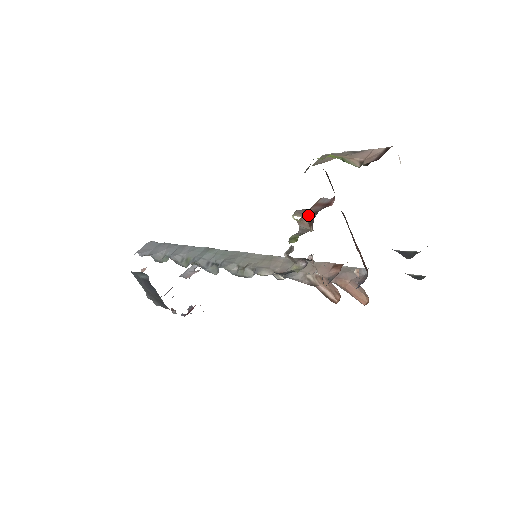
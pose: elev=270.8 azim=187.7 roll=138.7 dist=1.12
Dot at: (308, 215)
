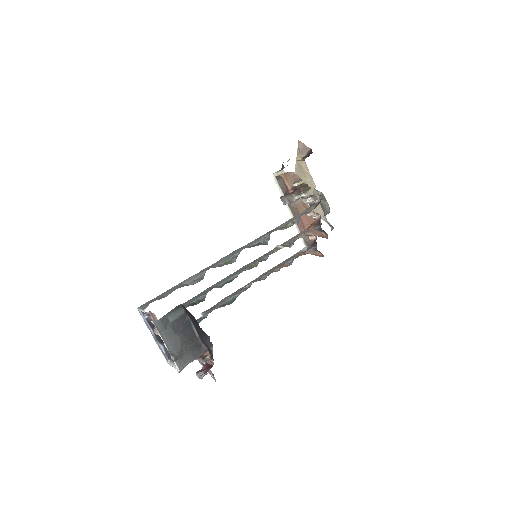
Dot at: (292, 193)
